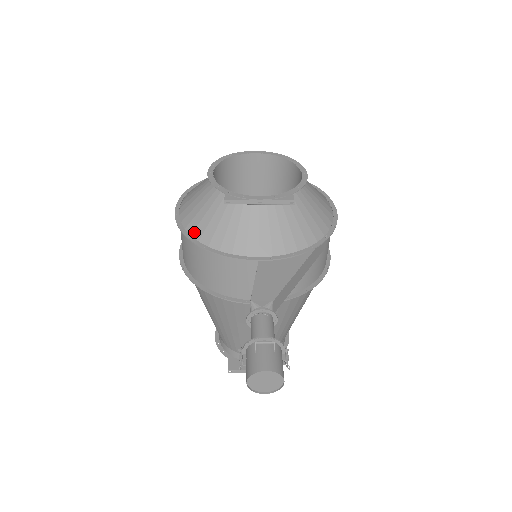
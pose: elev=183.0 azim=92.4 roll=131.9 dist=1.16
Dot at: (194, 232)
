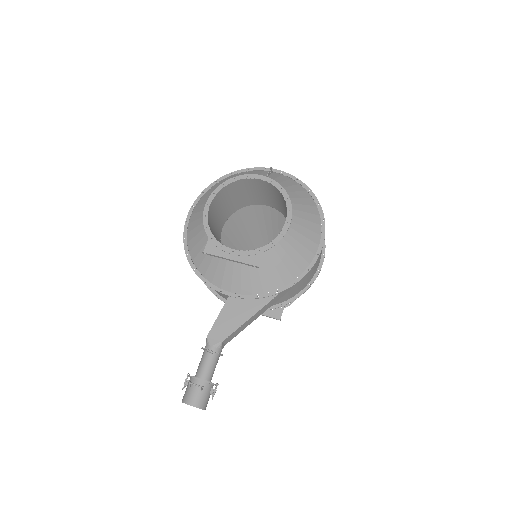
Dot at: (191, 251)
